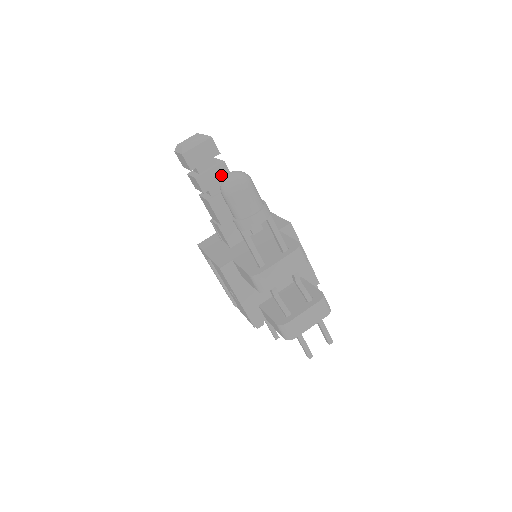
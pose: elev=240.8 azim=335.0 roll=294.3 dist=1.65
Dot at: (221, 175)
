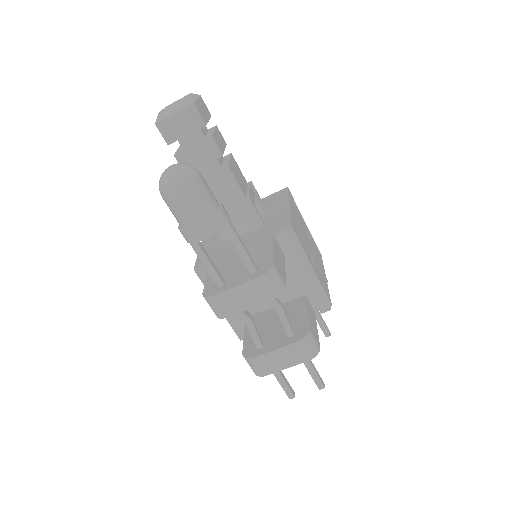
Dot at: (208, 153)
